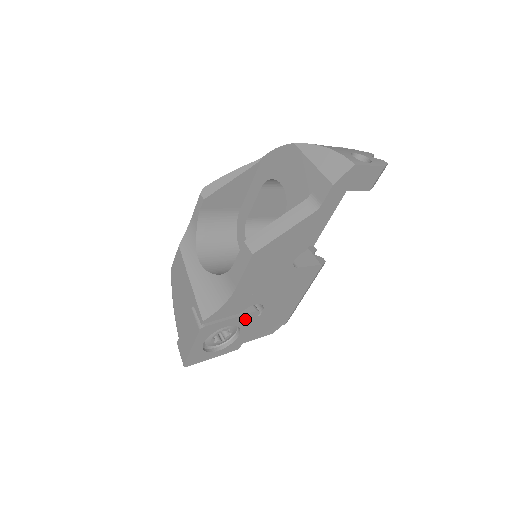
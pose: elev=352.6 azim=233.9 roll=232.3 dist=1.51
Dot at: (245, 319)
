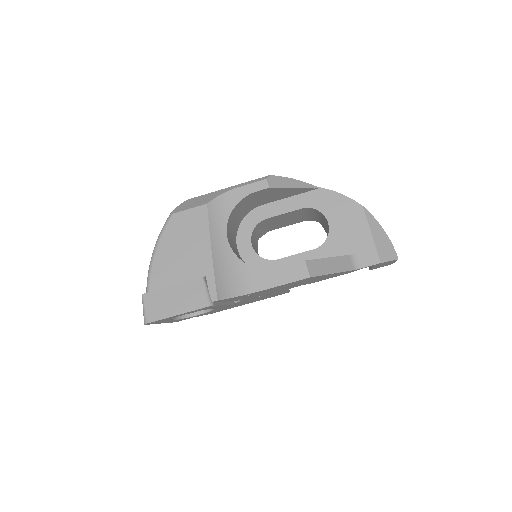
Dot at: (223, 307)
